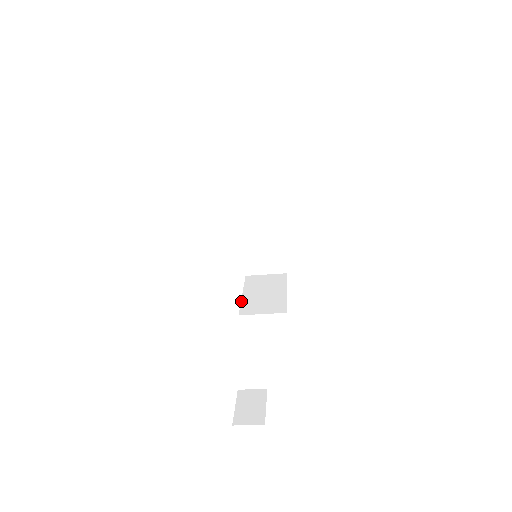
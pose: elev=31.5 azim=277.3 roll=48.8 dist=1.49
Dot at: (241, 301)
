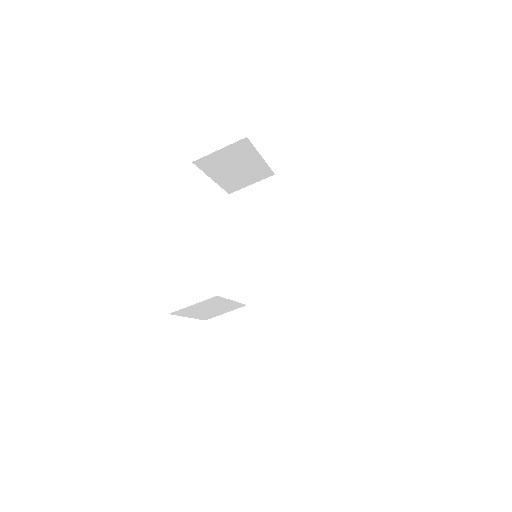
Dot at: occluded
